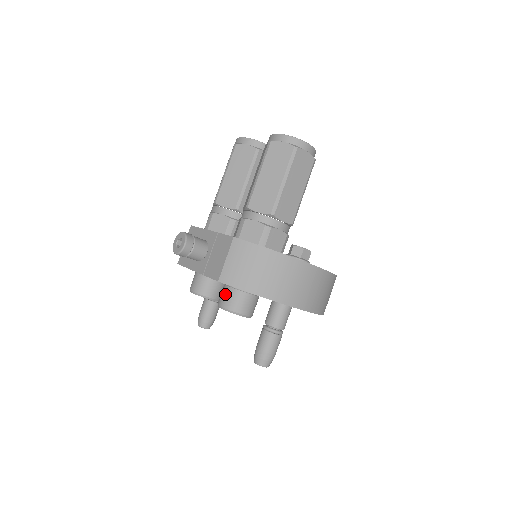
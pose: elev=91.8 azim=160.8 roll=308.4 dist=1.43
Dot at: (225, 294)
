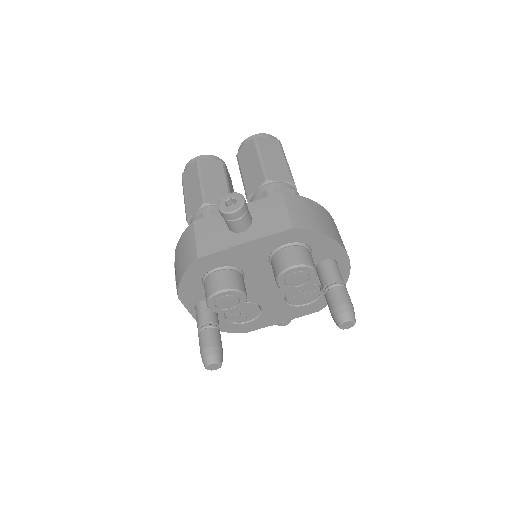
Dot at: (290, 254)
